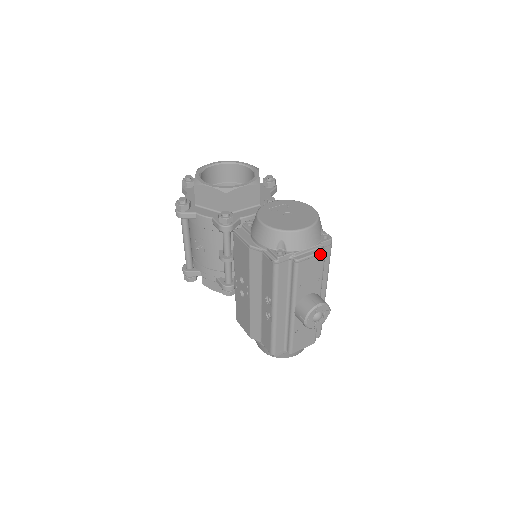
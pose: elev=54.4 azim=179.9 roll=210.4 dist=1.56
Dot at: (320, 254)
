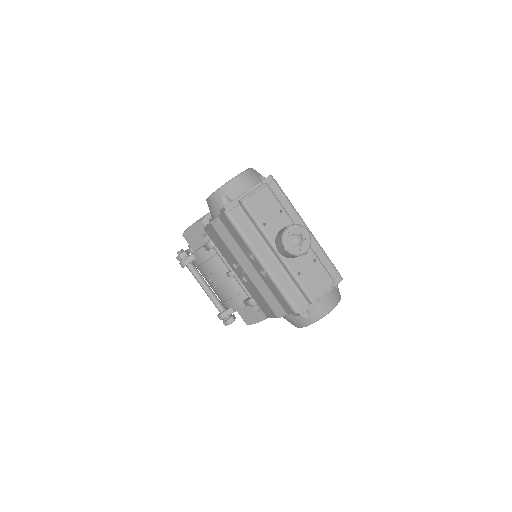
Dot at: (262, 188)
